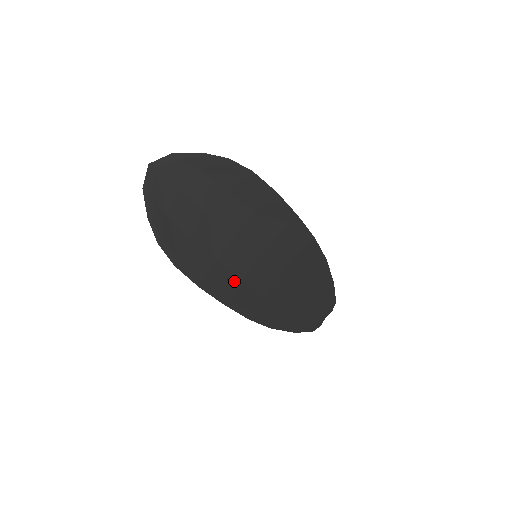
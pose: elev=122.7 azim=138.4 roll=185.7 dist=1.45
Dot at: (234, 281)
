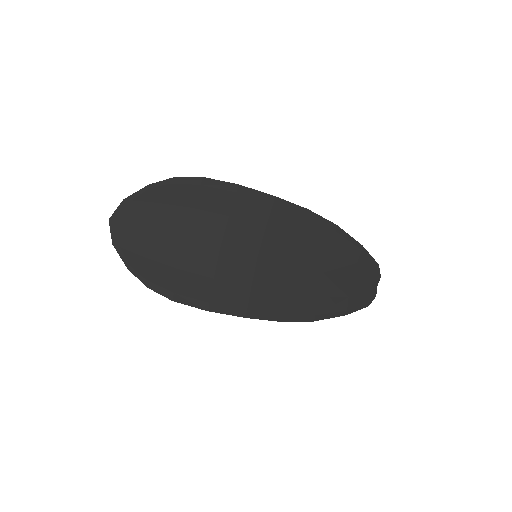
Dot at: (243, 290)
